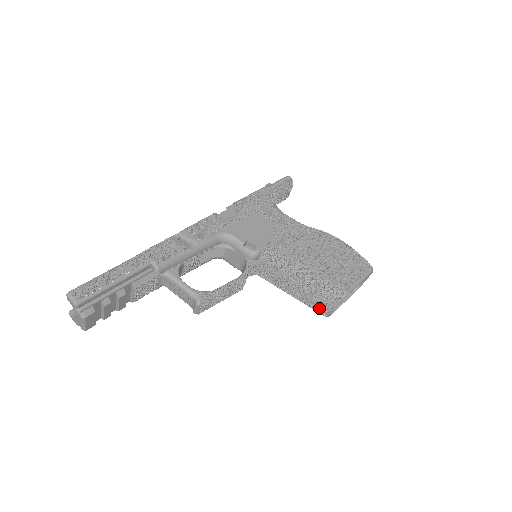
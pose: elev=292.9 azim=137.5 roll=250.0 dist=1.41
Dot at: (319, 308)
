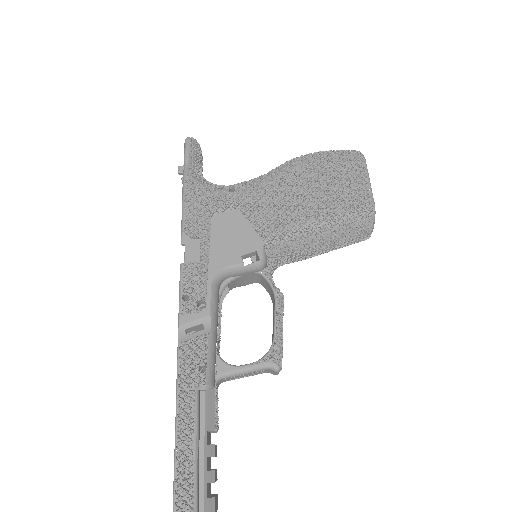
Dot at: (358, 241)
